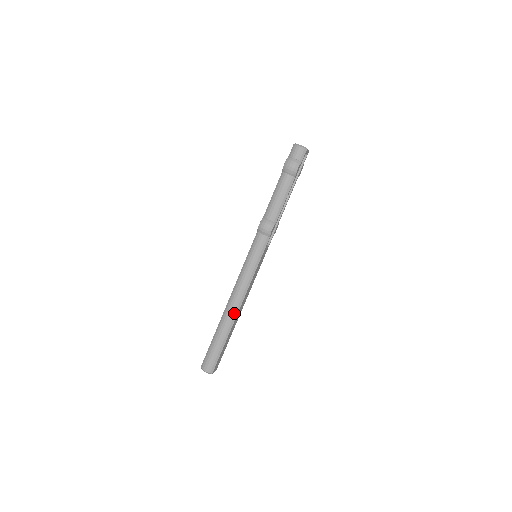
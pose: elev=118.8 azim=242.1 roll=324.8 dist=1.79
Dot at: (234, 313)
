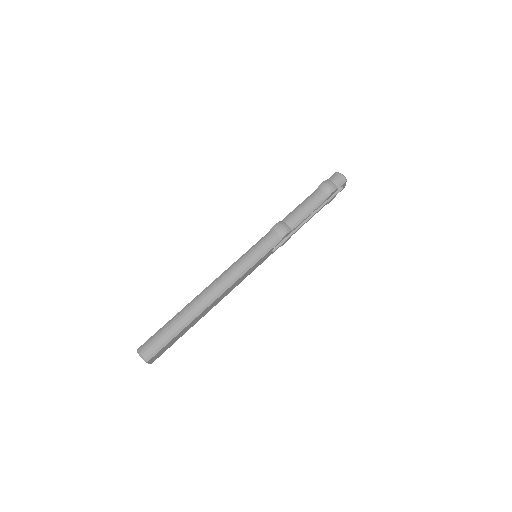
Dot at: (208, 301)
